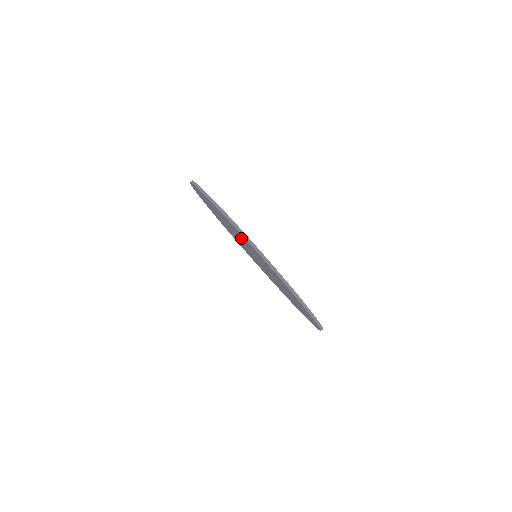
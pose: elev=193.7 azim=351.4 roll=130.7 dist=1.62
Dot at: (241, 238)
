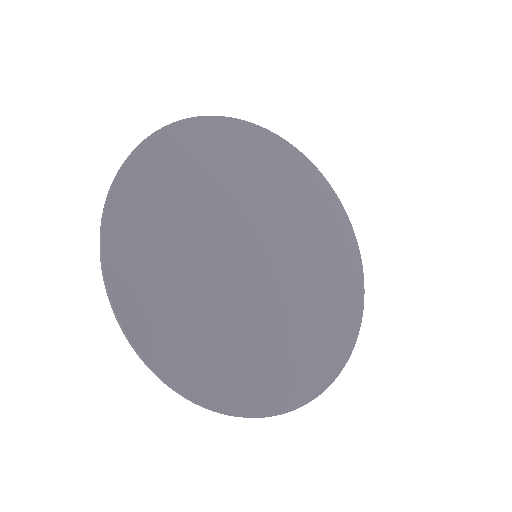
Dot at: (175, 261)
